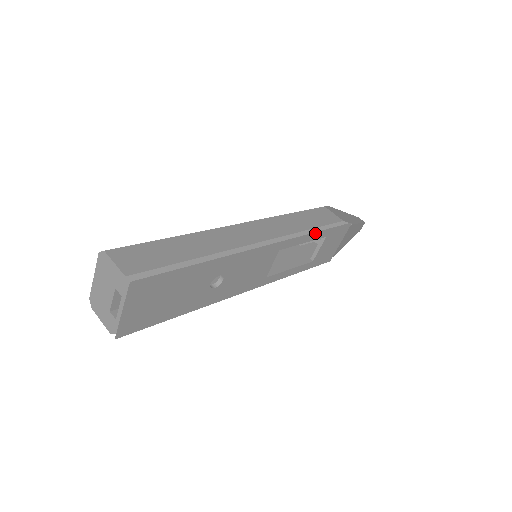
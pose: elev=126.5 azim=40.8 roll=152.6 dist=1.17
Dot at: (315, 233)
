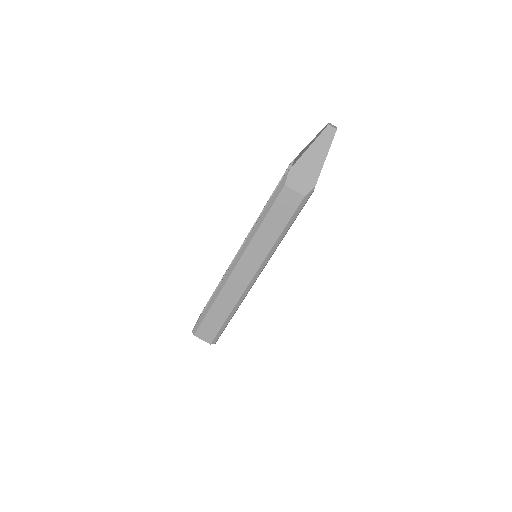
Dot at: (284, 236)
